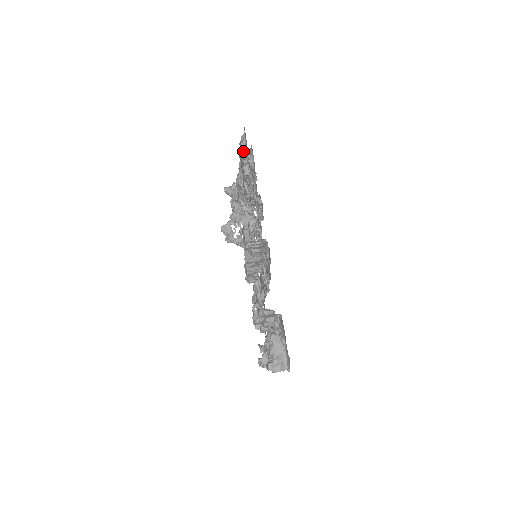
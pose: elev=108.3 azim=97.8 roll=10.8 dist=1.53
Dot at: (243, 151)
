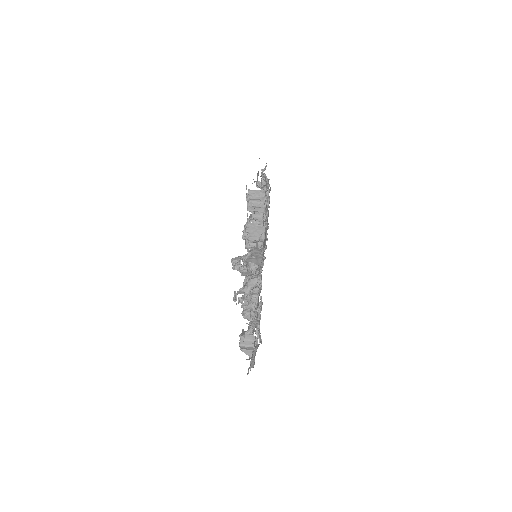
Dot at: occluded
